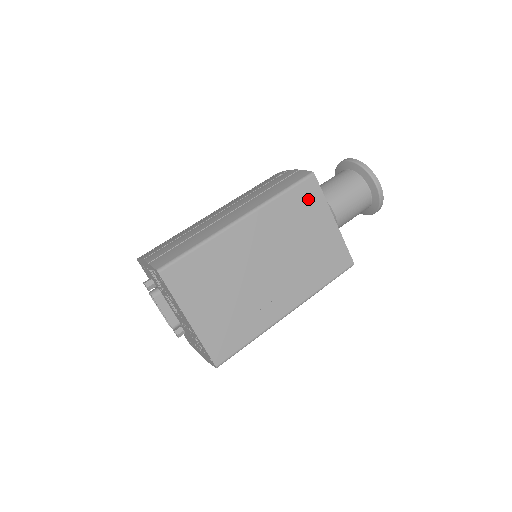
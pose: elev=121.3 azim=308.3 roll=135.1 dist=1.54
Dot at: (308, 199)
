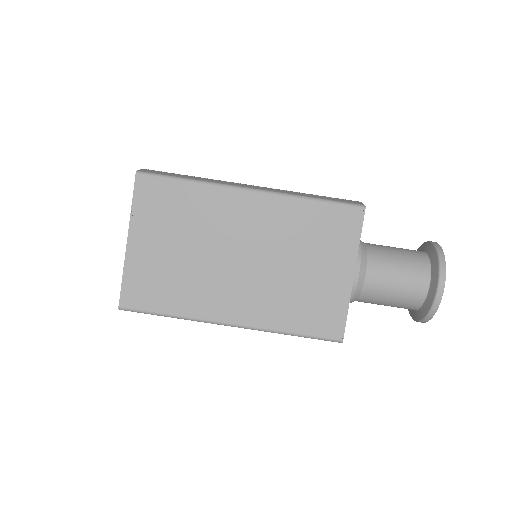
Dot at: (338, 228)
